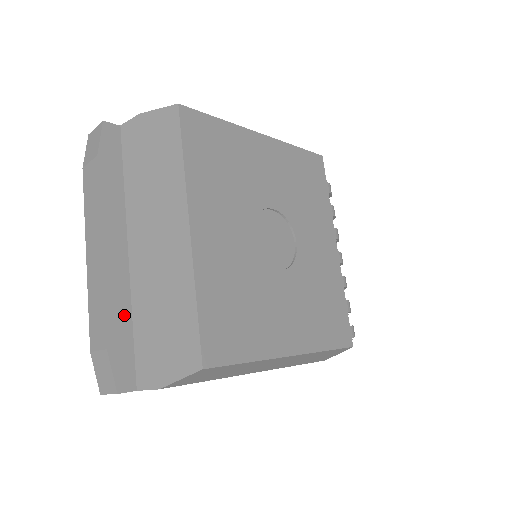
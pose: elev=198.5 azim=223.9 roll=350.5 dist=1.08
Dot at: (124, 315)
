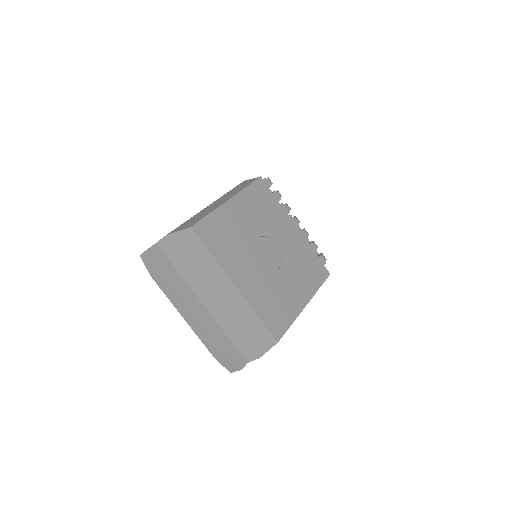
Dot at: (222, 335)
